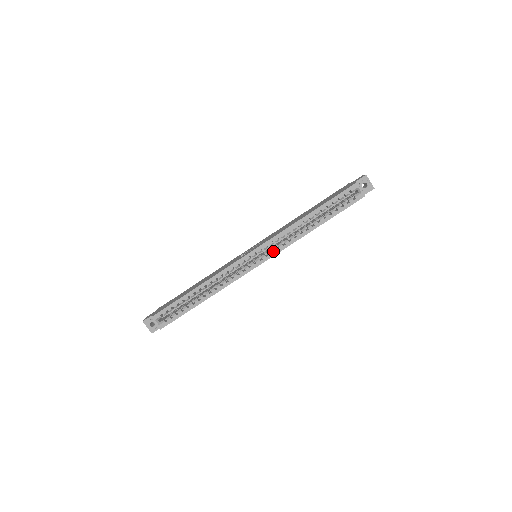
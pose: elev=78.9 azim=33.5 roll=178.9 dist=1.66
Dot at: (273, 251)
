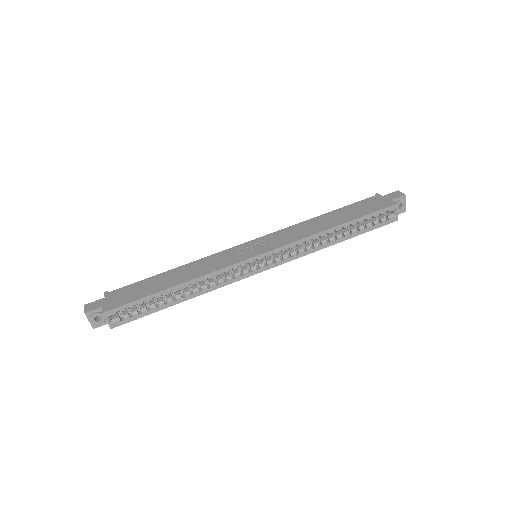
Dot at: (281, 257)
